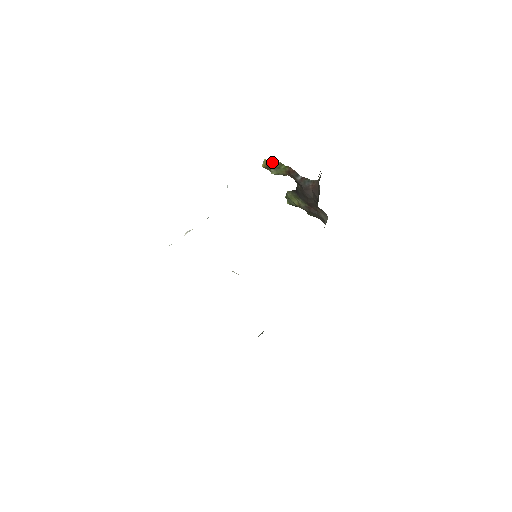
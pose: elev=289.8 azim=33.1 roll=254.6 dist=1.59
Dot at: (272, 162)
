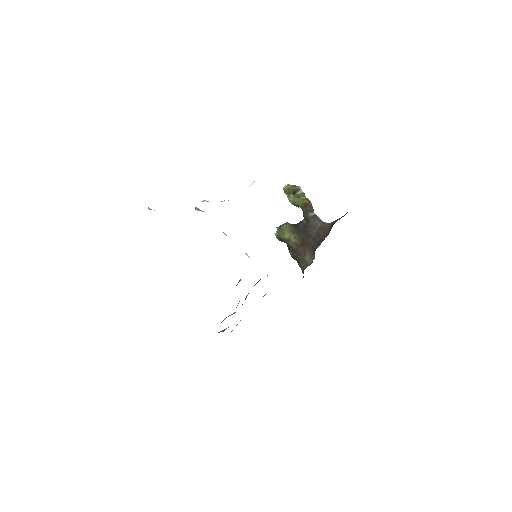
Dot at: (297, 189)
